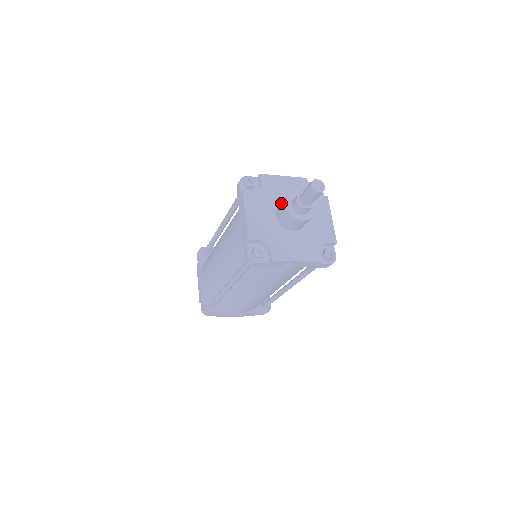
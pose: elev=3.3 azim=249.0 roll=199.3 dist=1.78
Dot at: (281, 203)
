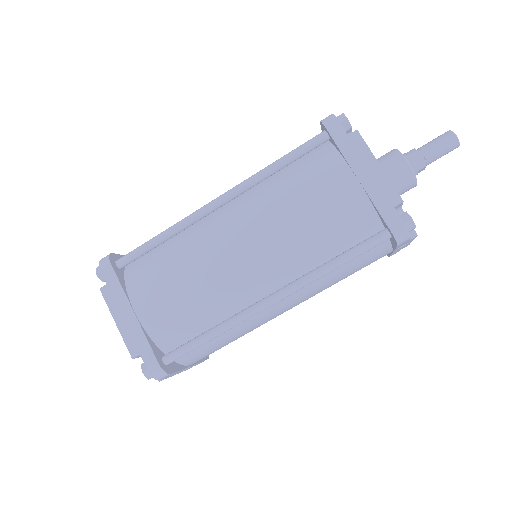
Dot at: occluded
